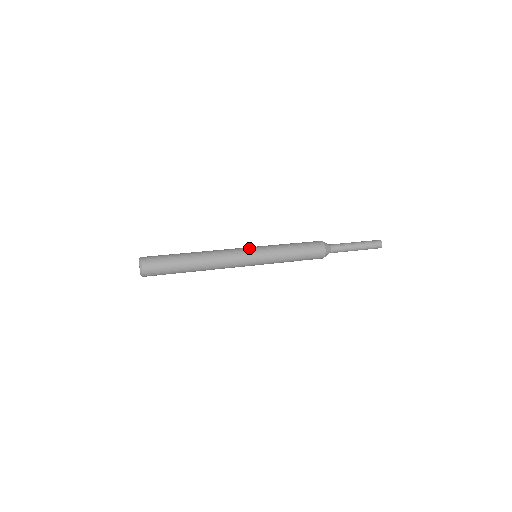
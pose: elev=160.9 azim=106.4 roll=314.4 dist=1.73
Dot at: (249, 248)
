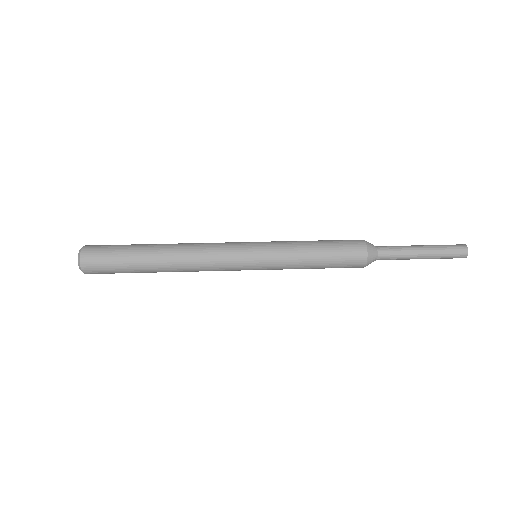
Dot at: (245, 256)
